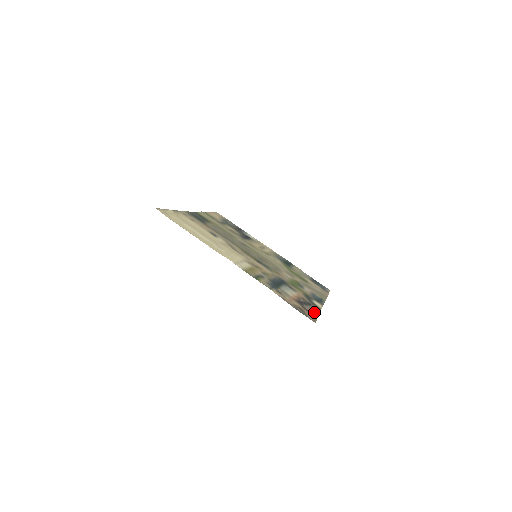
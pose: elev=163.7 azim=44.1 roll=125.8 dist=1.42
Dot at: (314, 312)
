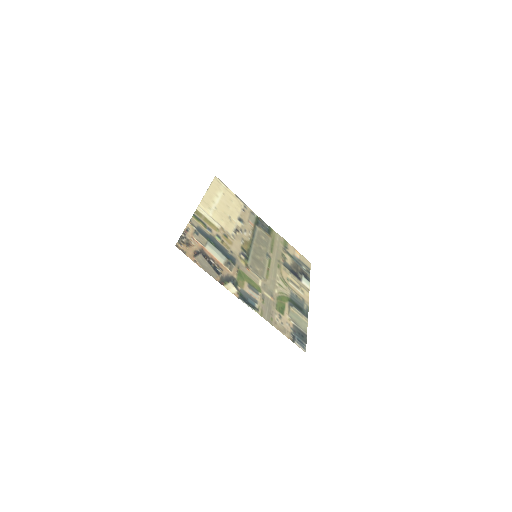
Dot at: (203, 265)
